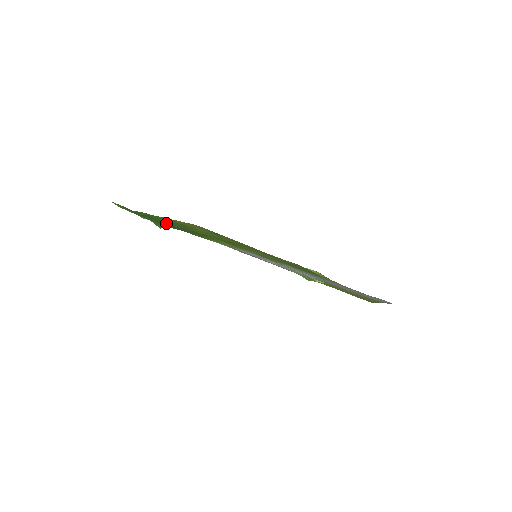
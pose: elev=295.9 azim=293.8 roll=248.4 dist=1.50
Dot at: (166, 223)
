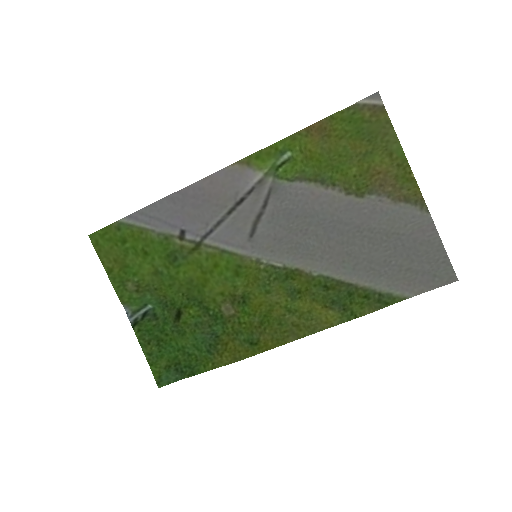
Dot at: (191, 343)
